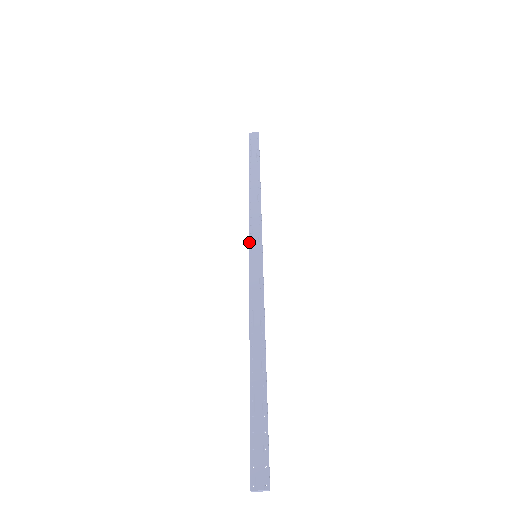
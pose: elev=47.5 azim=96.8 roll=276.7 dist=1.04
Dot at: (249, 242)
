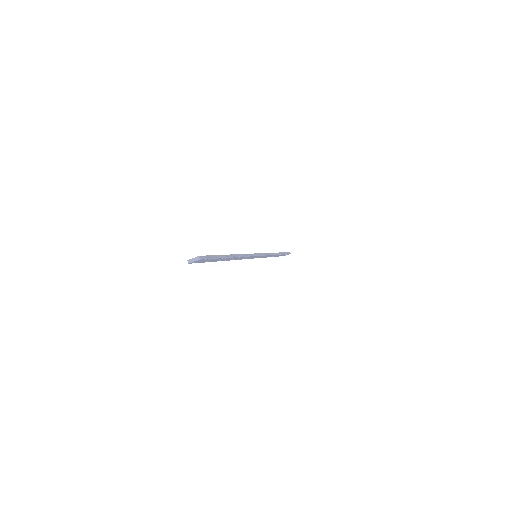
Dot at: occluded
